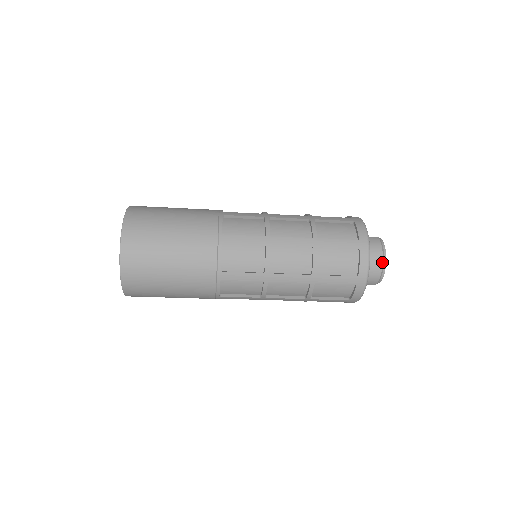
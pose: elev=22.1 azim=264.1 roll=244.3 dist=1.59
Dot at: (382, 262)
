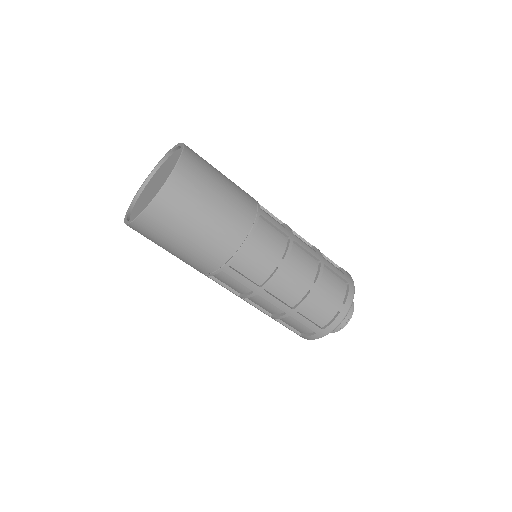
Dot at: (344, 325)
